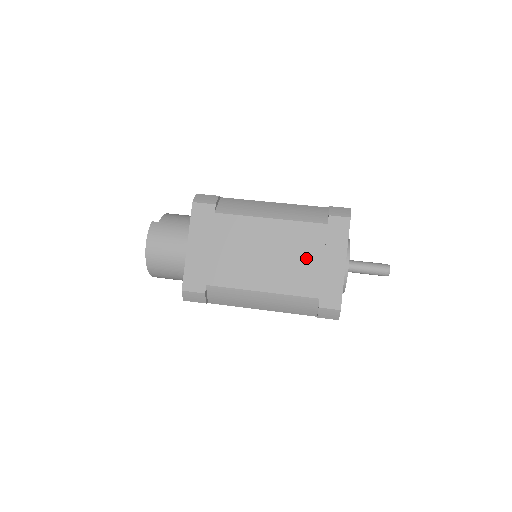
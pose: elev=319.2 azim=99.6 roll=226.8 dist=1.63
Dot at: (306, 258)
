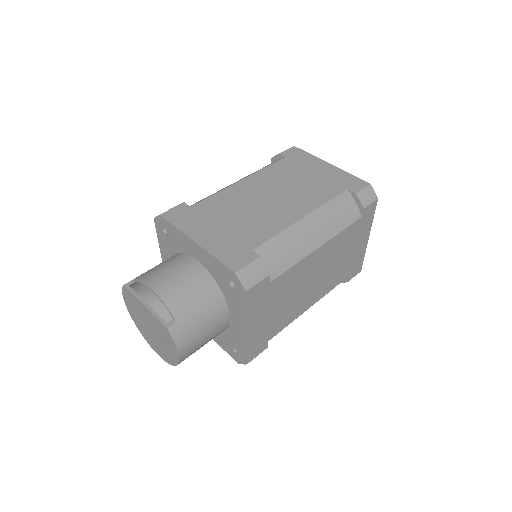
Dot at: (344, 256)
